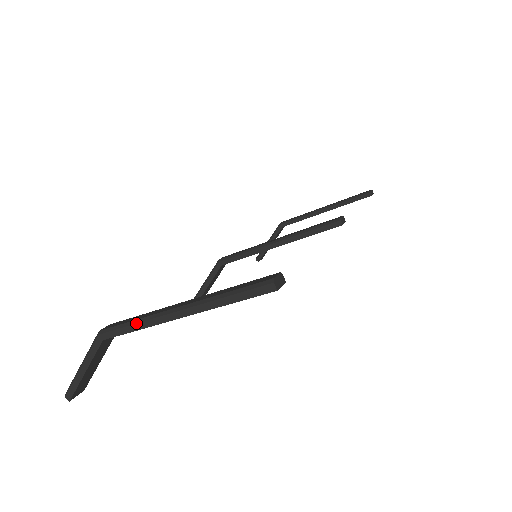
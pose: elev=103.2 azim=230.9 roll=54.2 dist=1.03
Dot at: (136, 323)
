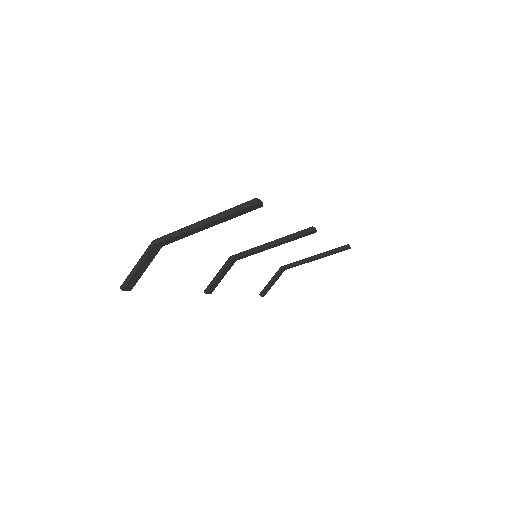
Dot at: (177, 231)
